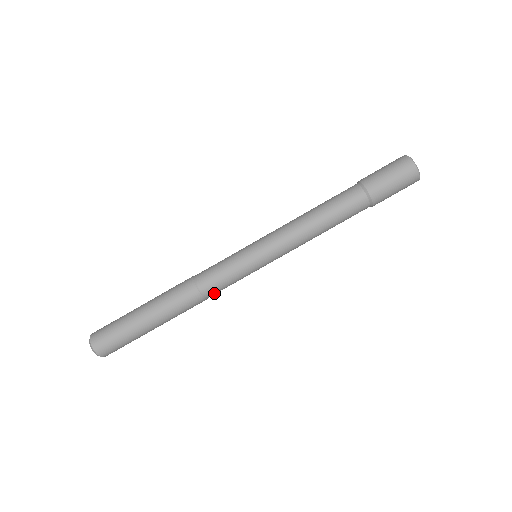
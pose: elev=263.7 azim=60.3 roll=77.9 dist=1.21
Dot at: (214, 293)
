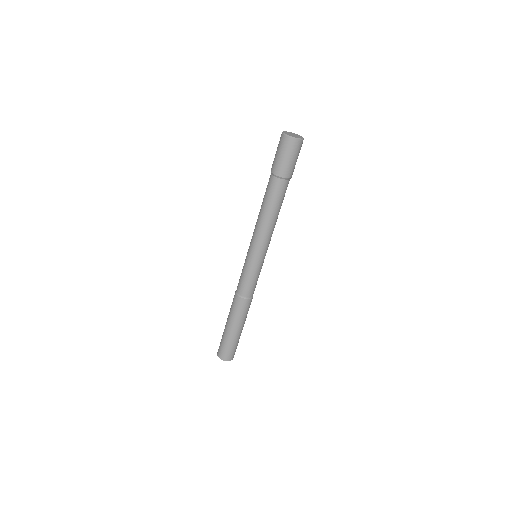
Dot at: (253, 292)
